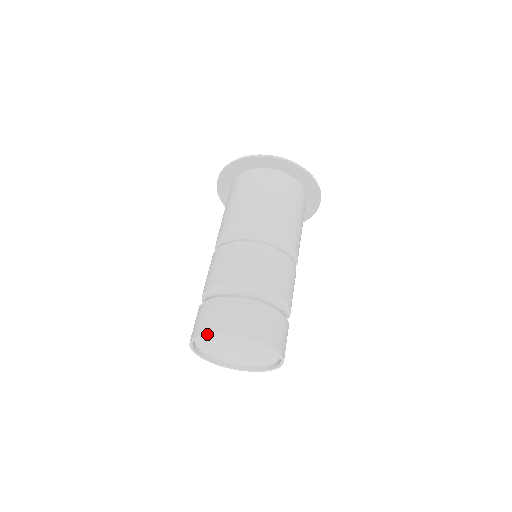
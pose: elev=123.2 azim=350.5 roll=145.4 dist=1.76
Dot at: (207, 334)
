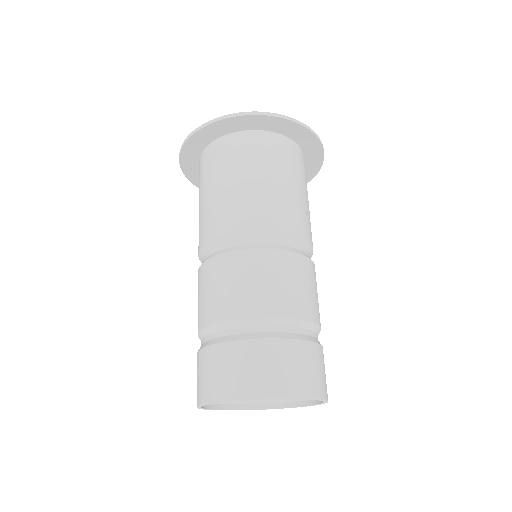
Dot at: (269, 399)
